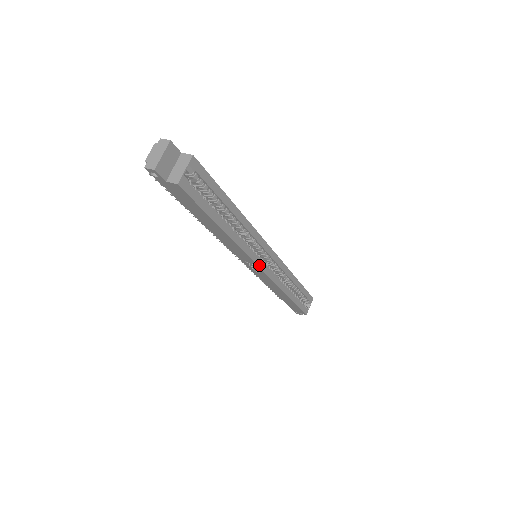
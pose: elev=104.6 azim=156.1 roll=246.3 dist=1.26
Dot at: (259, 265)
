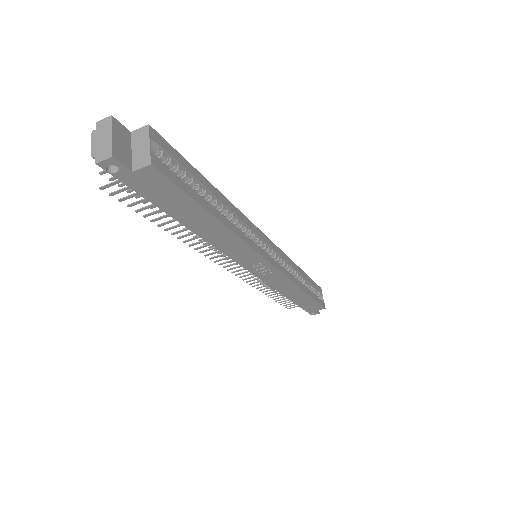
Dot at: (268, 260)
